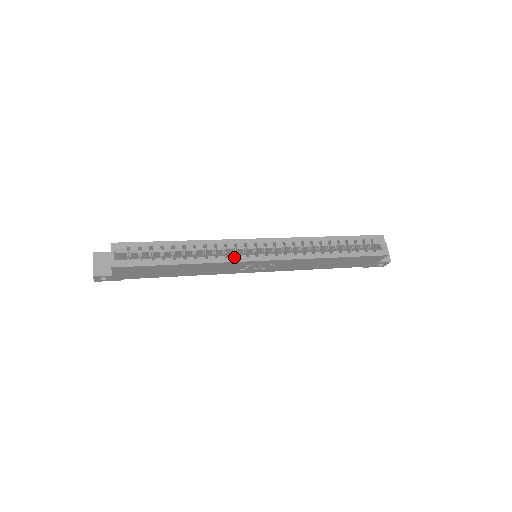
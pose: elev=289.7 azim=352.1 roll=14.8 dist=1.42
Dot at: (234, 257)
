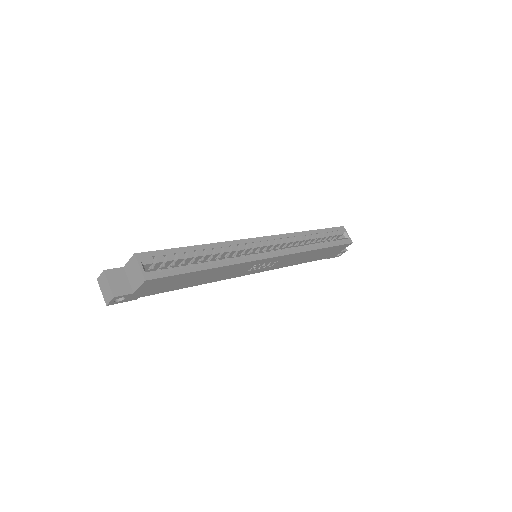
Dot at: (250, 256)
